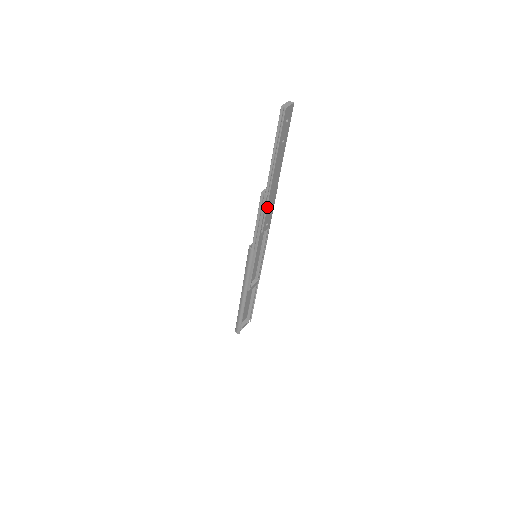
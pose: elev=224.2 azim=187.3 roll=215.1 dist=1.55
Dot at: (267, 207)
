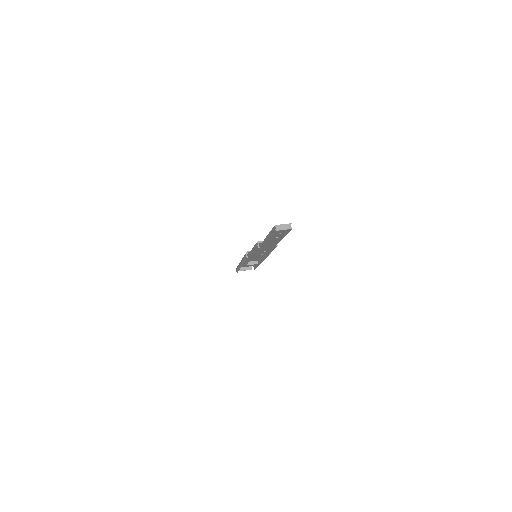
Dot at: (260, 251)
